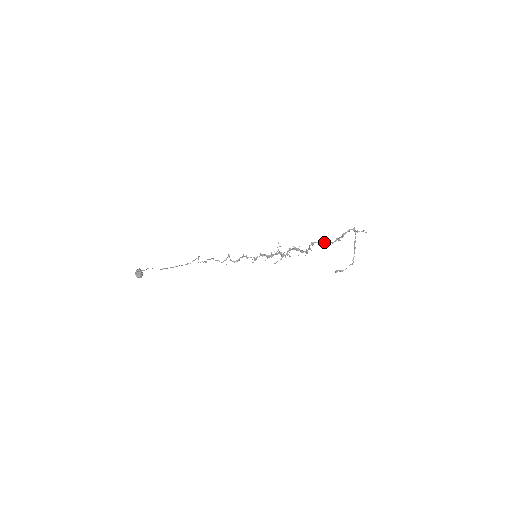
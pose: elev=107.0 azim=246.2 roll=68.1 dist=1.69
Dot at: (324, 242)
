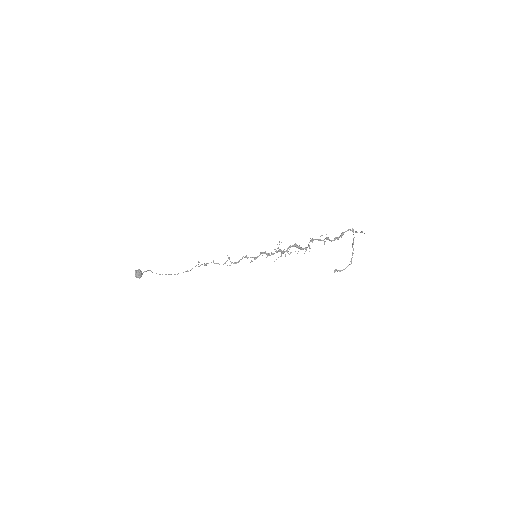
Dot at: (323, 240)
